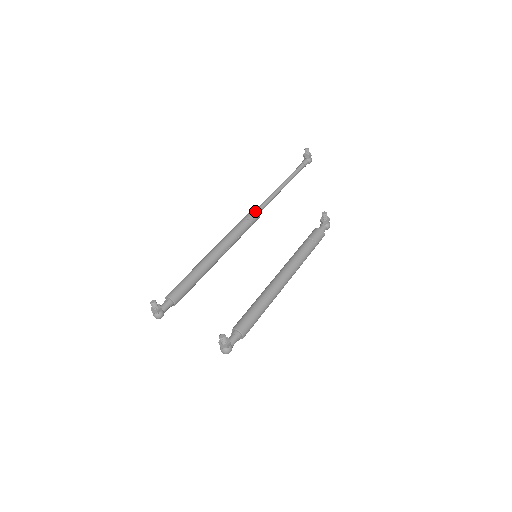
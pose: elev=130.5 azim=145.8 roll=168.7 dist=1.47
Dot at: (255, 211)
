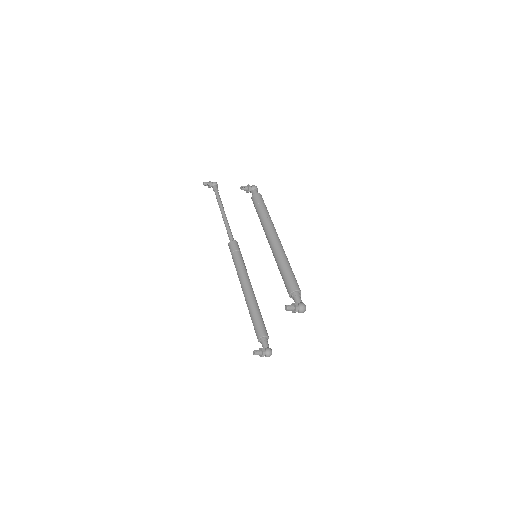
Dot at: (230, 244)
